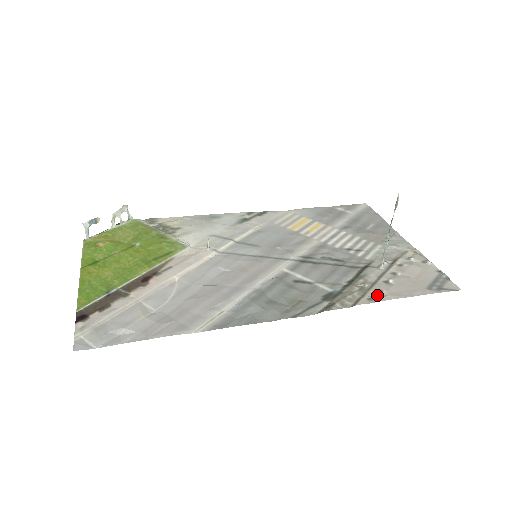
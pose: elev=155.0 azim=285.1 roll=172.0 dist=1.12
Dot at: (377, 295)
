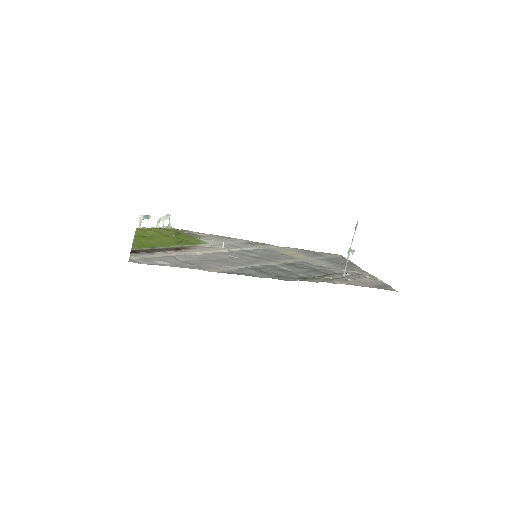
Dot at: (338, 282)
